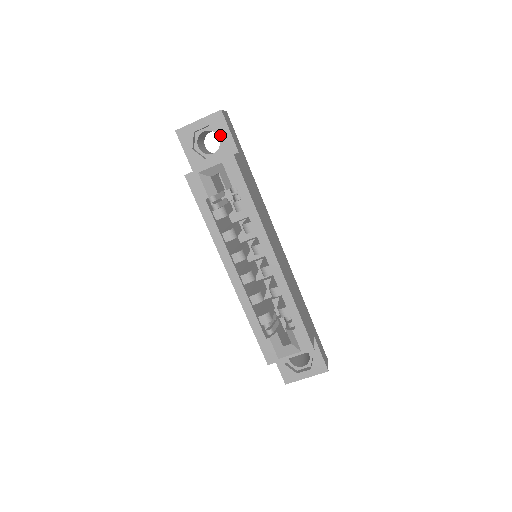
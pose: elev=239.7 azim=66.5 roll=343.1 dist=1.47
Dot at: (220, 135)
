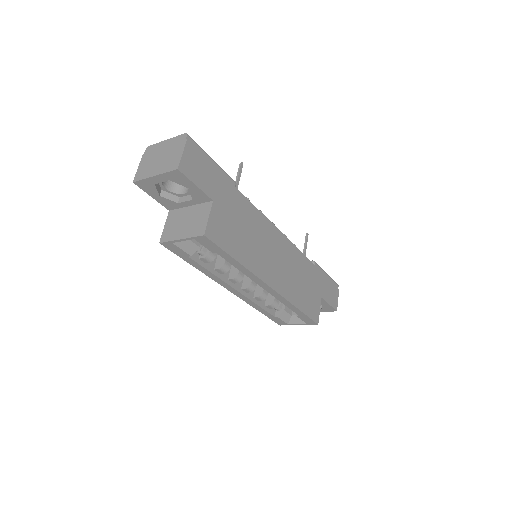
Dot at: occluded
